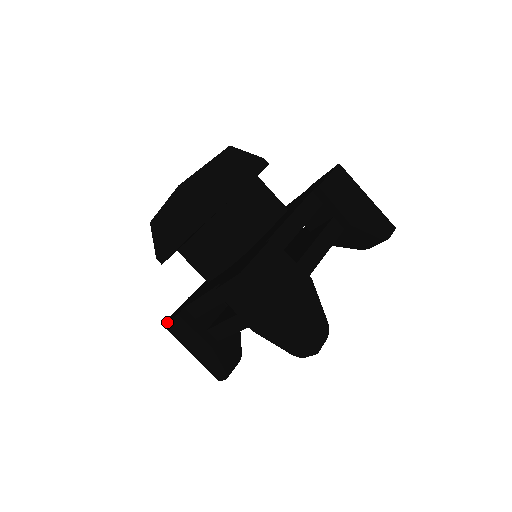
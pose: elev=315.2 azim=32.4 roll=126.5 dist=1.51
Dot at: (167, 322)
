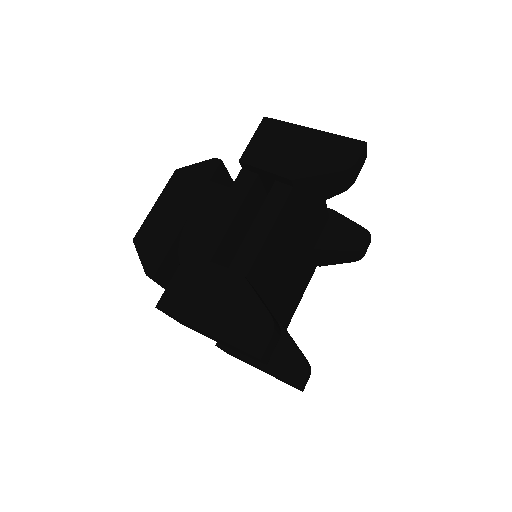
Dot at: (226, 352)
